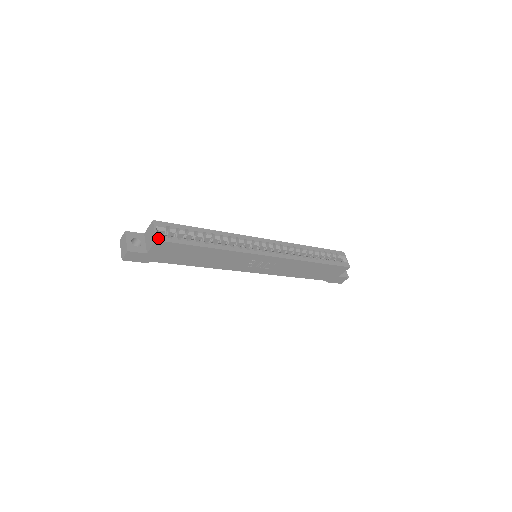
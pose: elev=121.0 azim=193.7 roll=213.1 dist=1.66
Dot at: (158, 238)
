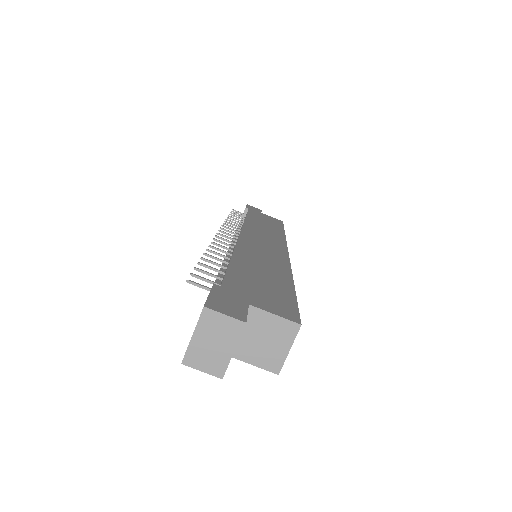
Dot at: (281, 366)
